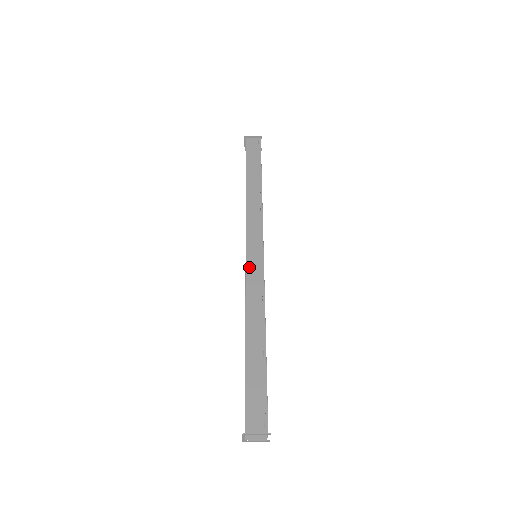
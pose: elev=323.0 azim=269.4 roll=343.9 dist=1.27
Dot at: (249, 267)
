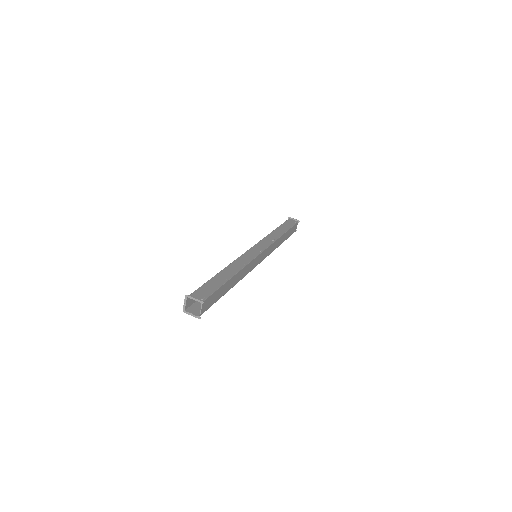
Dot at: (247, 253)
